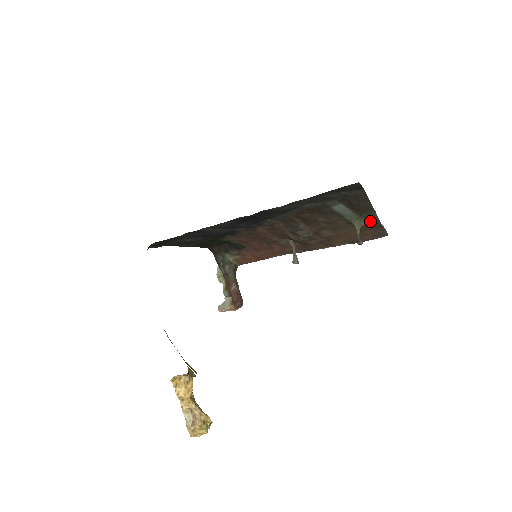
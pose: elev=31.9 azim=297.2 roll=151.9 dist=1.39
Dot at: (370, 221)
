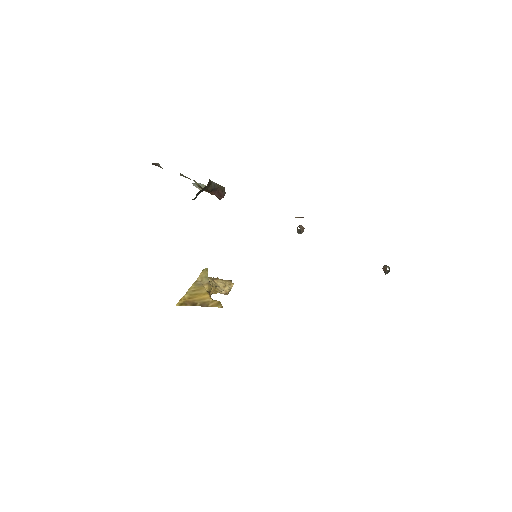
Dot at: occluded
